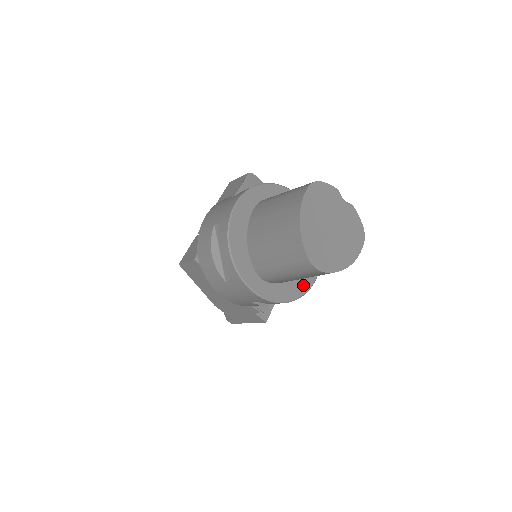
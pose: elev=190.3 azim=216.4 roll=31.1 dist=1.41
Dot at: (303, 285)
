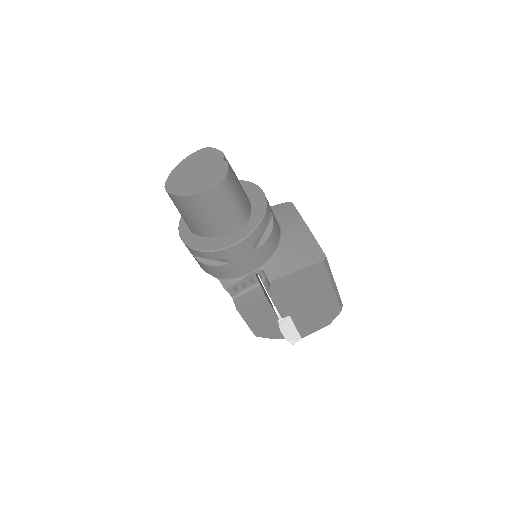
Dot at: (218, 244)
